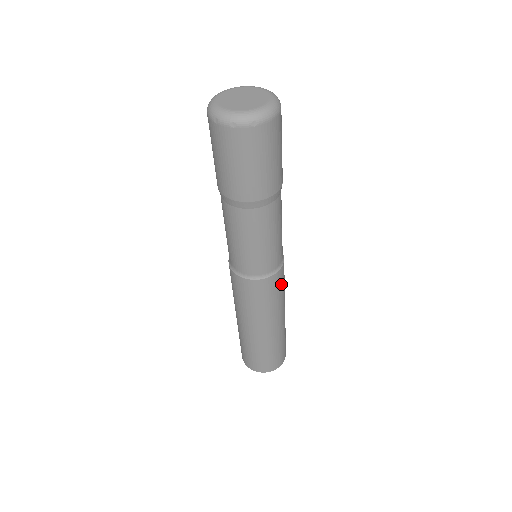
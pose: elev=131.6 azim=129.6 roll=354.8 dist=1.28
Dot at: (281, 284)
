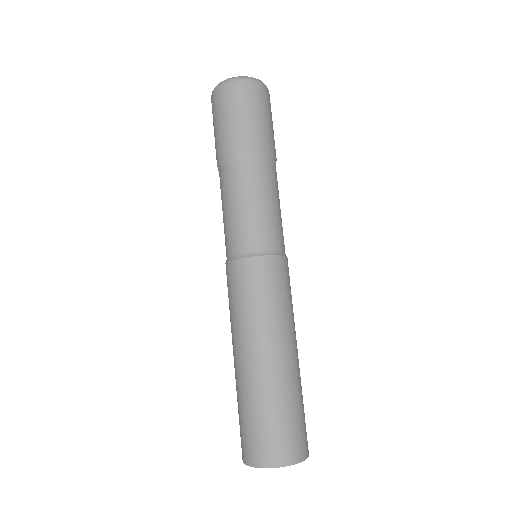
Dot at: (277, 283)
